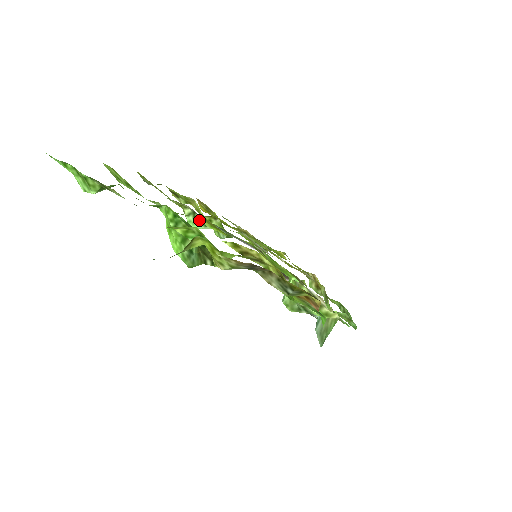
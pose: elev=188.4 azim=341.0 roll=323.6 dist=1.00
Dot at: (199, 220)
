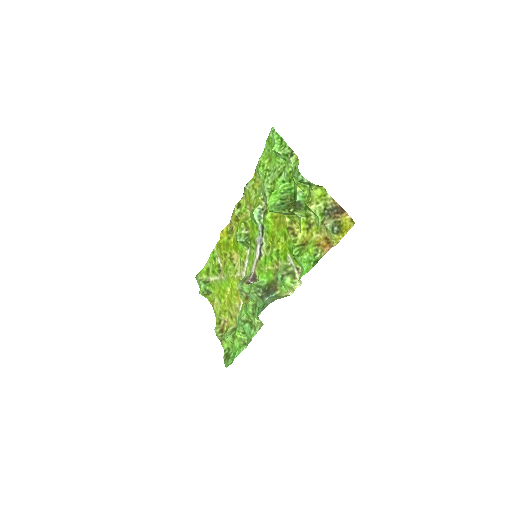
Dot at: (260, 214)
